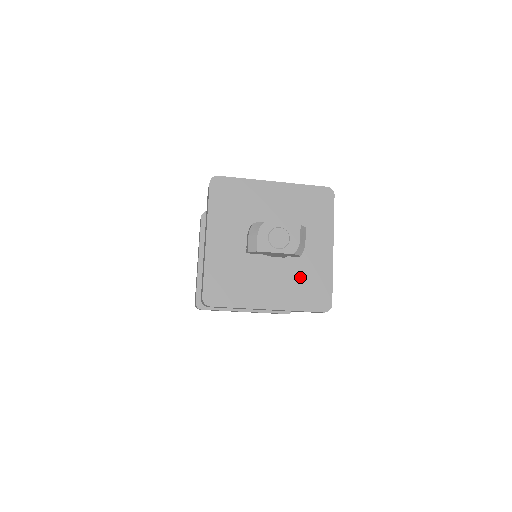
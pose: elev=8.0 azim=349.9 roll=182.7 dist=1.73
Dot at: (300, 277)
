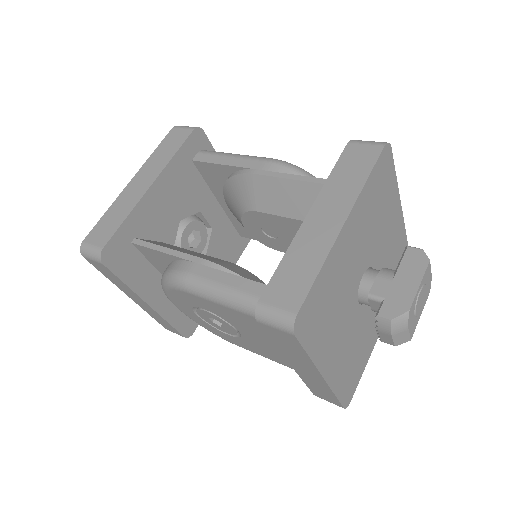
Dot at: occluded
